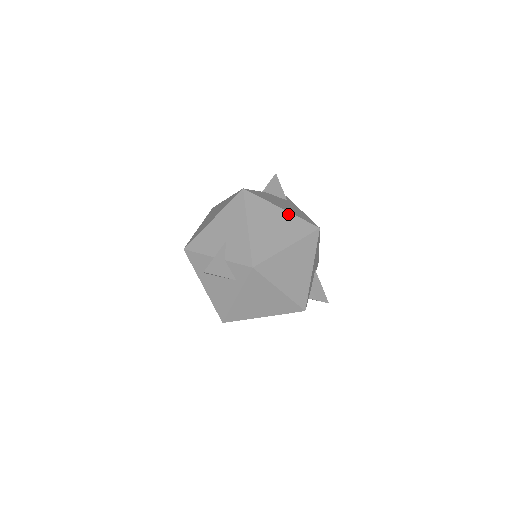
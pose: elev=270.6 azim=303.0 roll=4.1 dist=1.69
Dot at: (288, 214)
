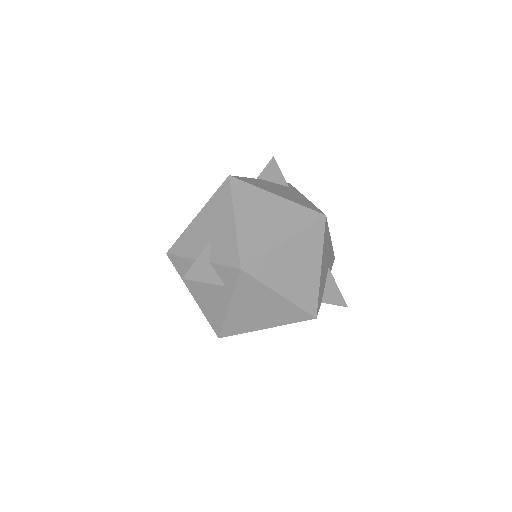
Dot at: (285, 201)
